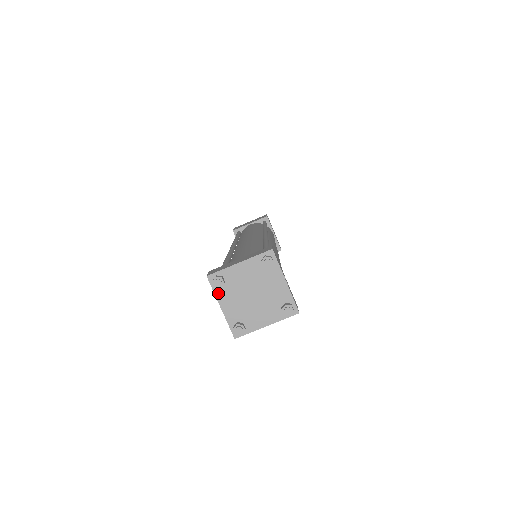
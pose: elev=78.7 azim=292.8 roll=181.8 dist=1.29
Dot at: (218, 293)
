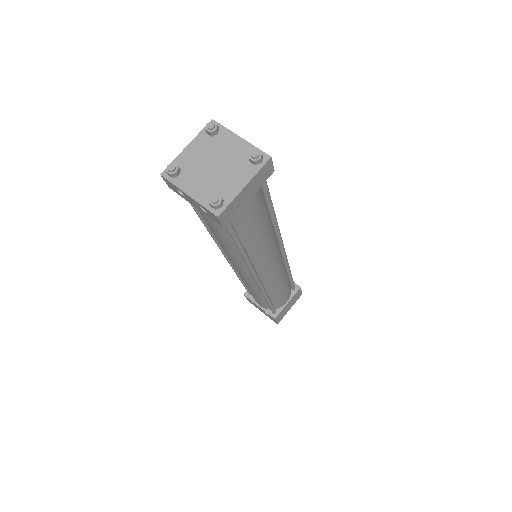
Dot at: (179, 183)
